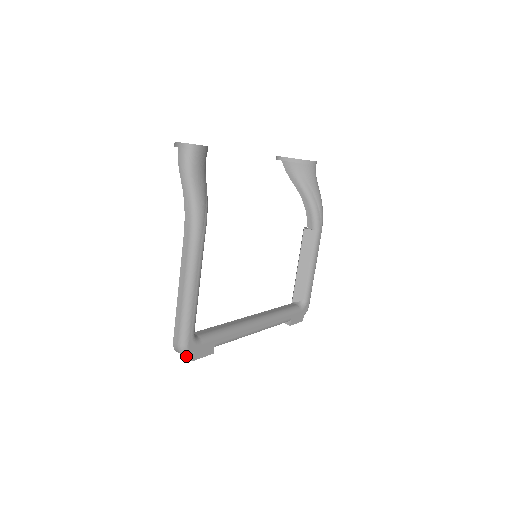
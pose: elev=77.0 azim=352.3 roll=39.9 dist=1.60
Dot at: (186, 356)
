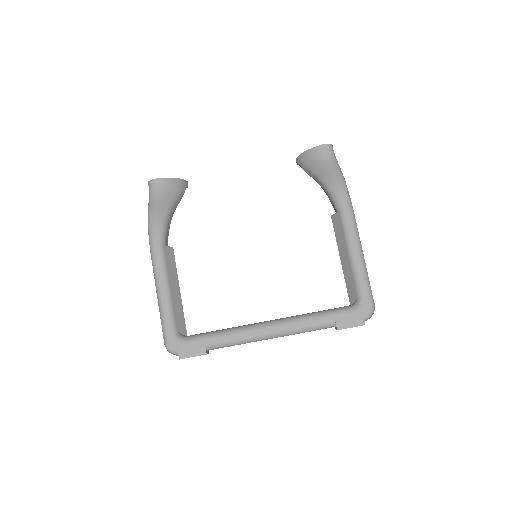
Dot at: occluded
